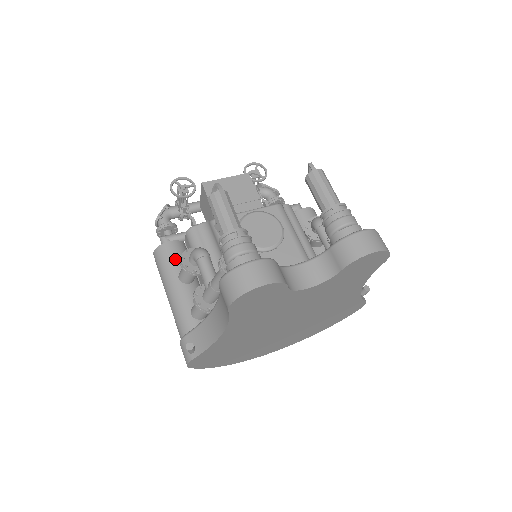
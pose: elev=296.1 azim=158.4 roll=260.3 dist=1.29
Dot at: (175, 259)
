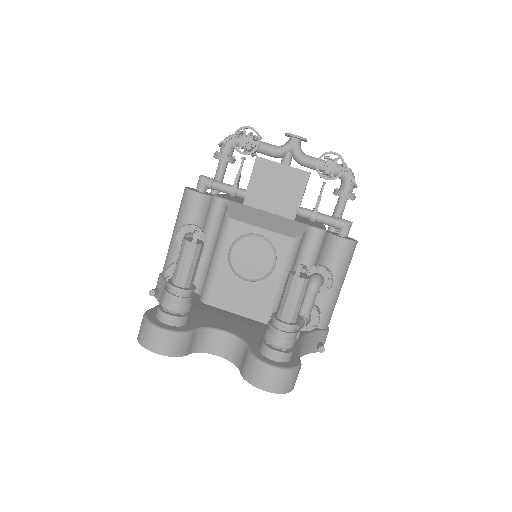
Dot at: (191, 212)
